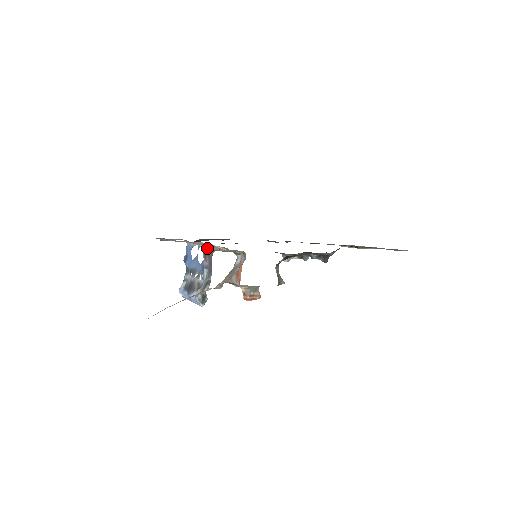
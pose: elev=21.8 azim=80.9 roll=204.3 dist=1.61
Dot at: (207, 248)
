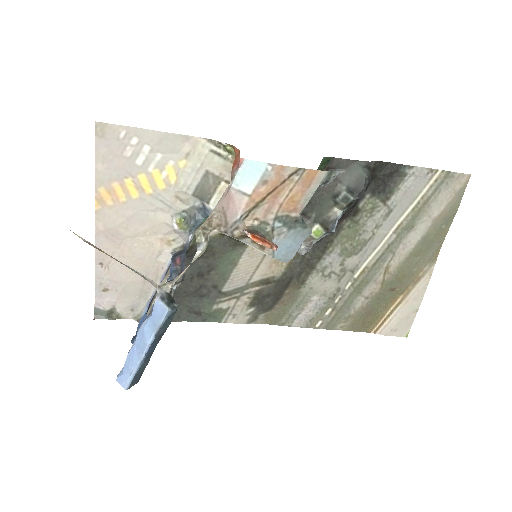
Dot at: (179, 213)
